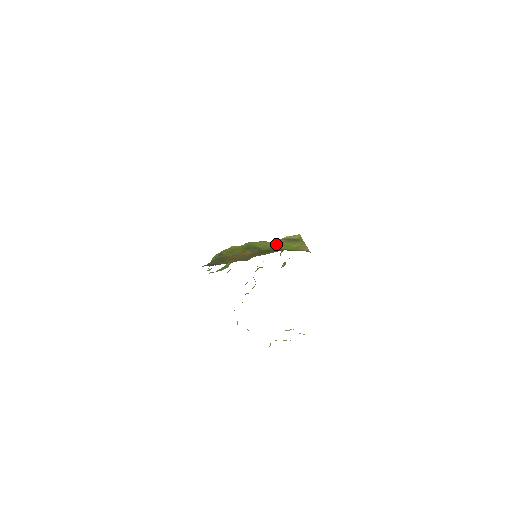
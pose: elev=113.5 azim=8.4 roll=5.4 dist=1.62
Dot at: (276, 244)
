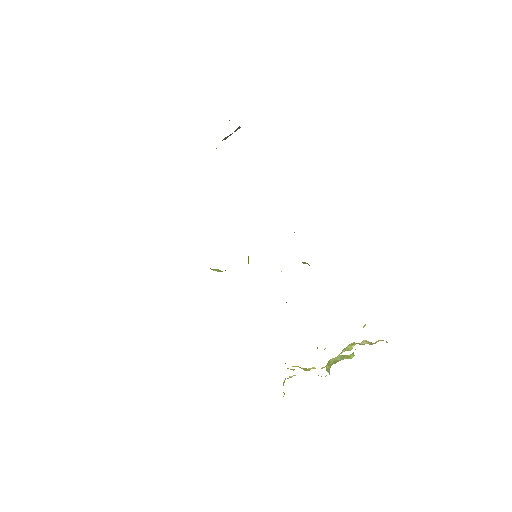
Dot at: occluded
